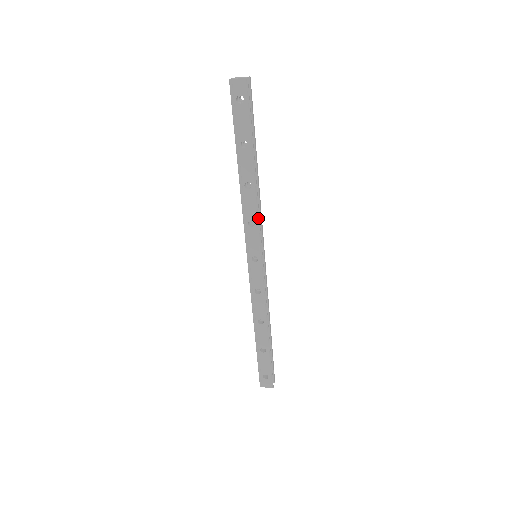
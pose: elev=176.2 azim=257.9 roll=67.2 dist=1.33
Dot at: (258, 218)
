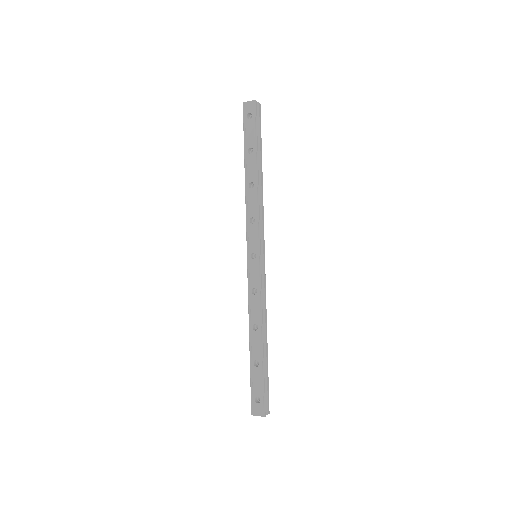
Dot at: (258, 215)
